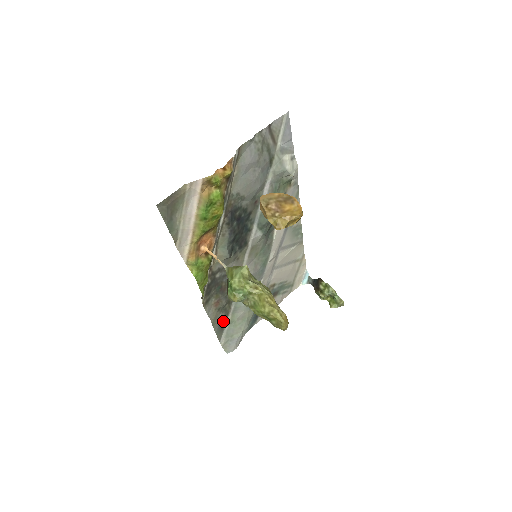
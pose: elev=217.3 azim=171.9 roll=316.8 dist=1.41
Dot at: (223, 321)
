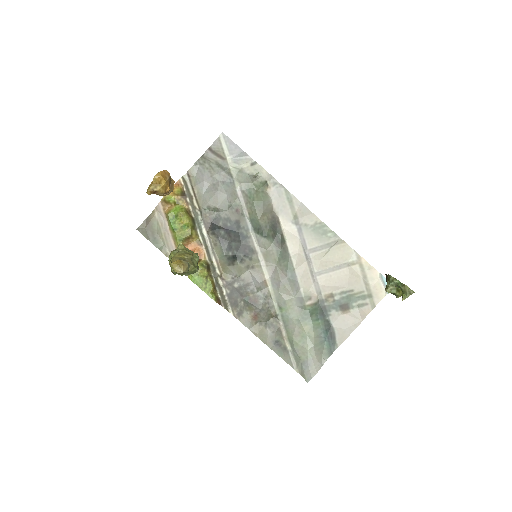
Dot at: (279, 339)
